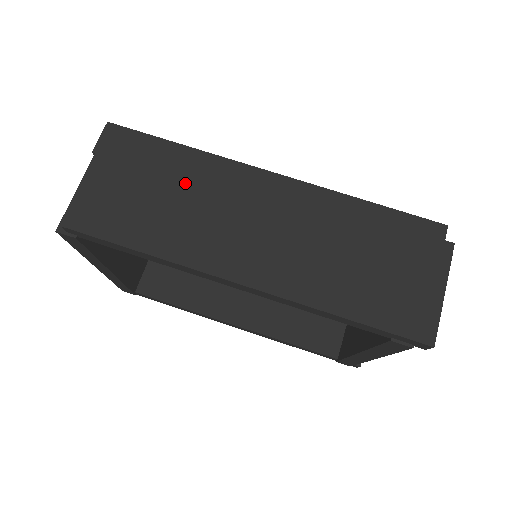
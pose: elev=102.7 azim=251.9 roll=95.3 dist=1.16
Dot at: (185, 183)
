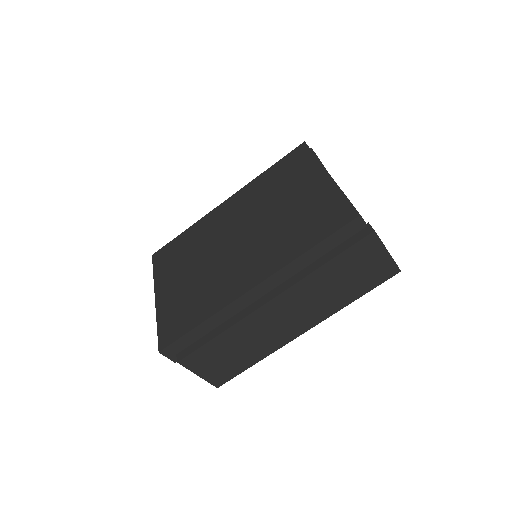
Dot at: (234, 338)
